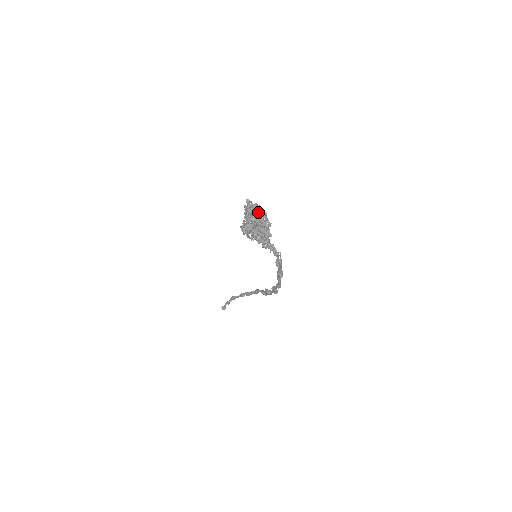
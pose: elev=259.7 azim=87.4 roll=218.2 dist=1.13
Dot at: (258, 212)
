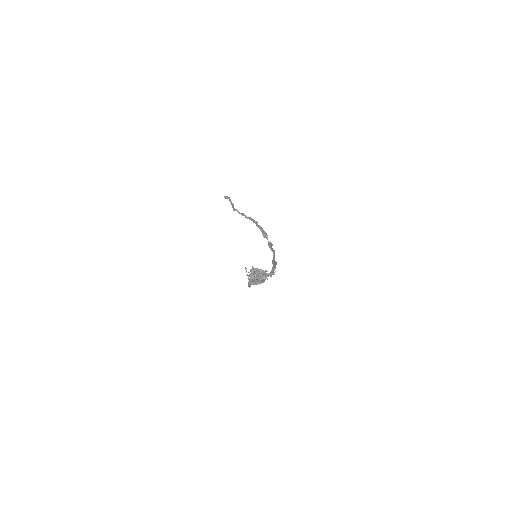
Dot at: (258, 274)
